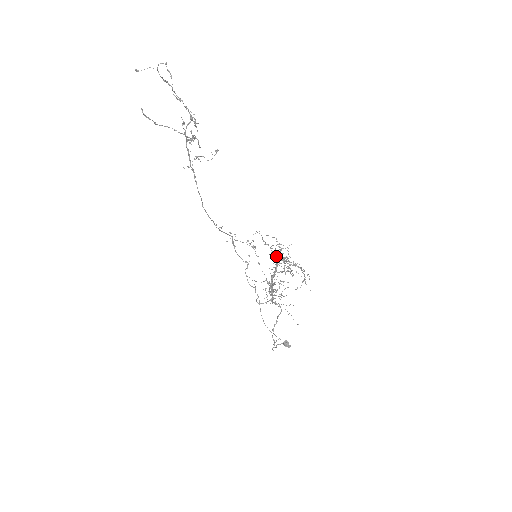
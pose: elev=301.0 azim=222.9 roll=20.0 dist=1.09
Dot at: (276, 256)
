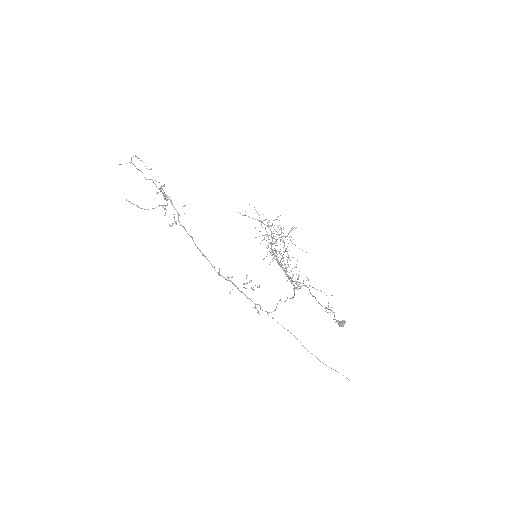
Dot at: occluded
